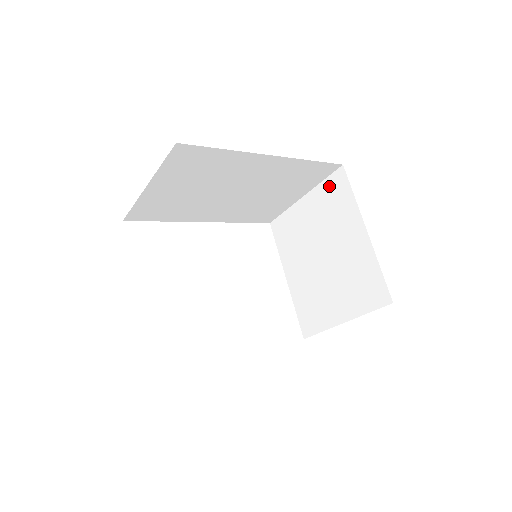
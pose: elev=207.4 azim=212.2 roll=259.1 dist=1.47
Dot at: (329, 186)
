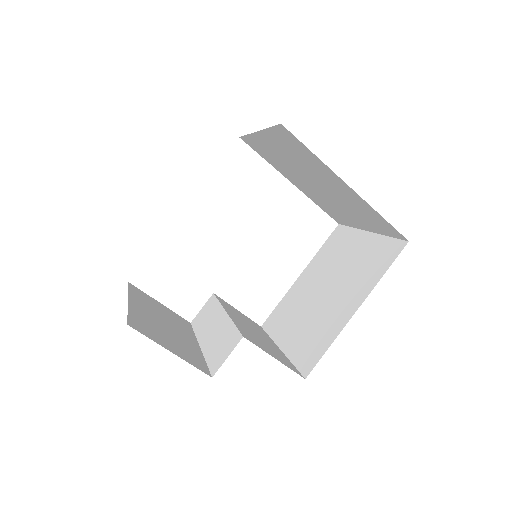
Dot at: (279, 136)
